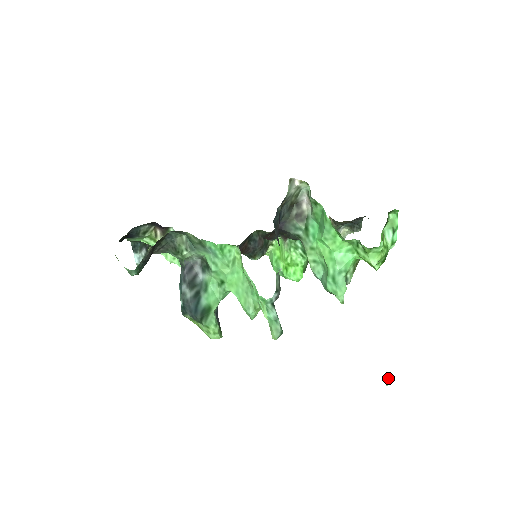
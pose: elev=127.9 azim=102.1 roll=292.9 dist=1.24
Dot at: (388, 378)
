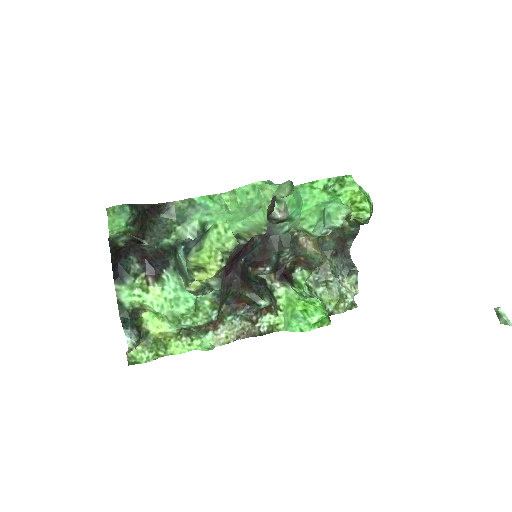
Dot at: (497, 309)
